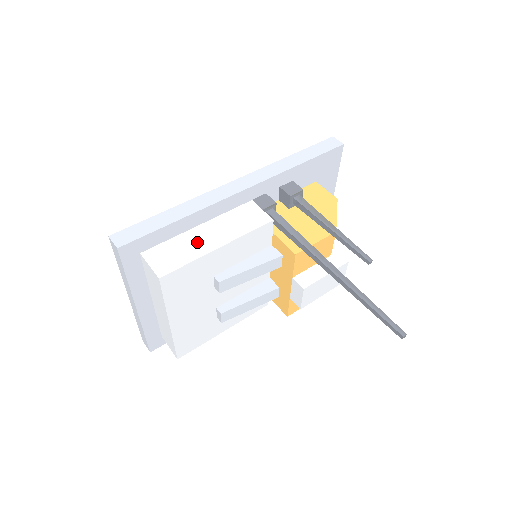
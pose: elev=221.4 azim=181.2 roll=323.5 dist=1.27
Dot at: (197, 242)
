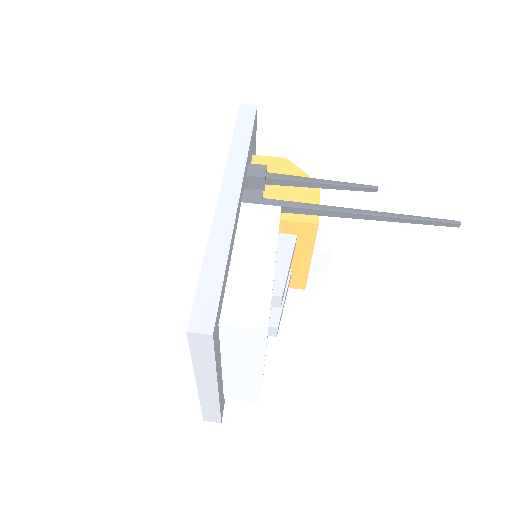
Dot at: (252, 273)
